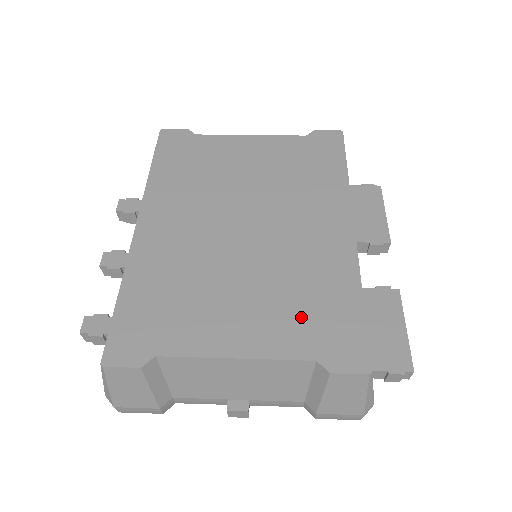
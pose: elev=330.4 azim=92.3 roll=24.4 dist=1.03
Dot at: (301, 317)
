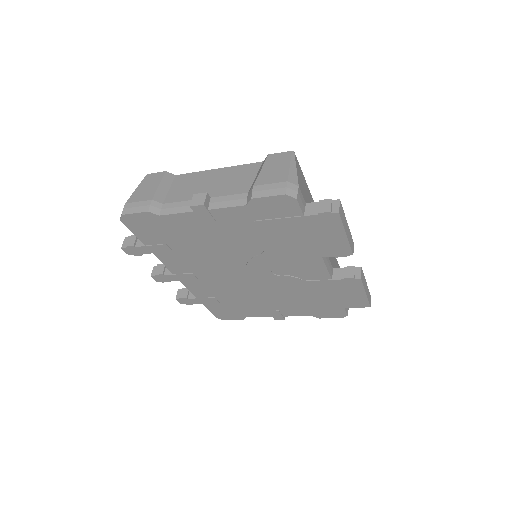
Dot at: occluded
